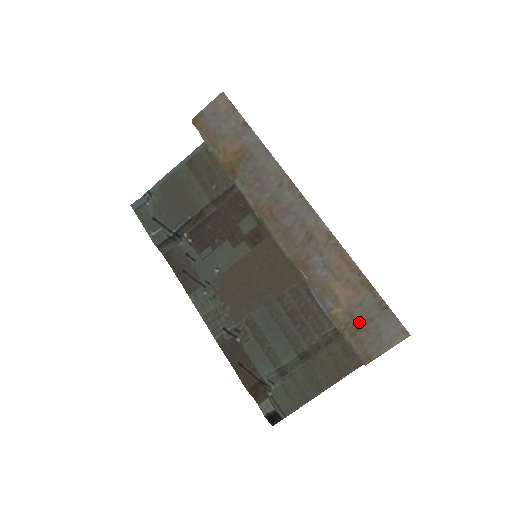
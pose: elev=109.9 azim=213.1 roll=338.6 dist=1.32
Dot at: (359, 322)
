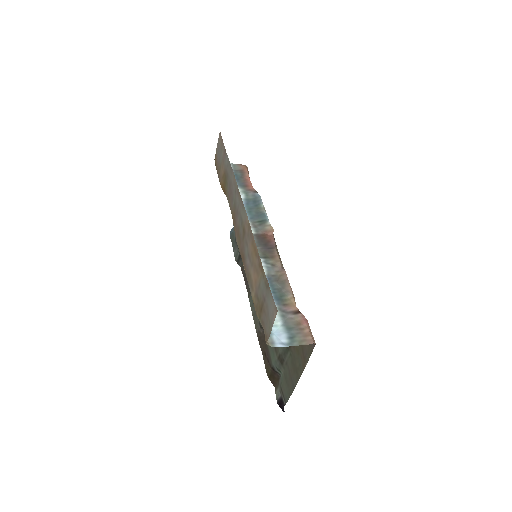
Dot at: (261, 303)
